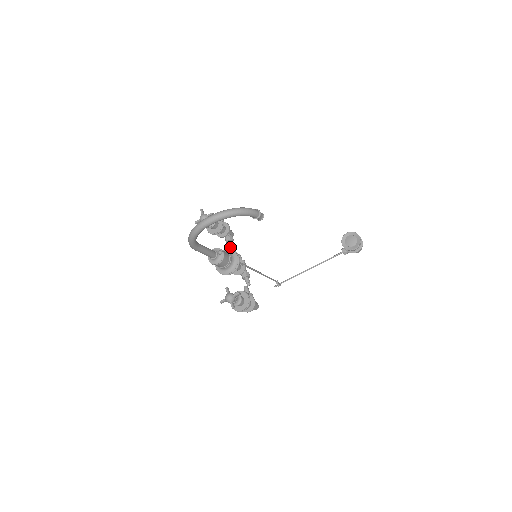
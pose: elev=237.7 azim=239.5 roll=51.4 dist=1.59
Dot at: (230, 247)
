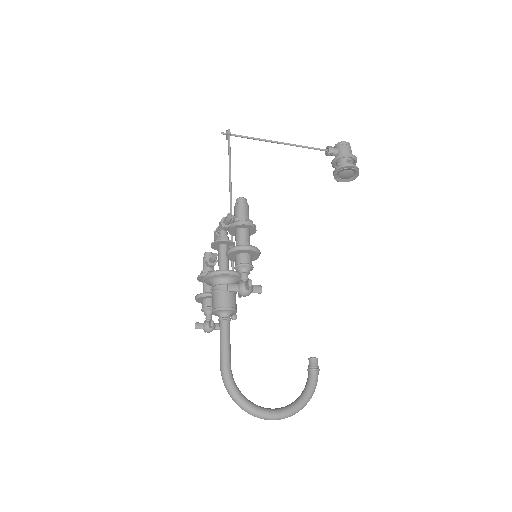
Dot at: occluded
